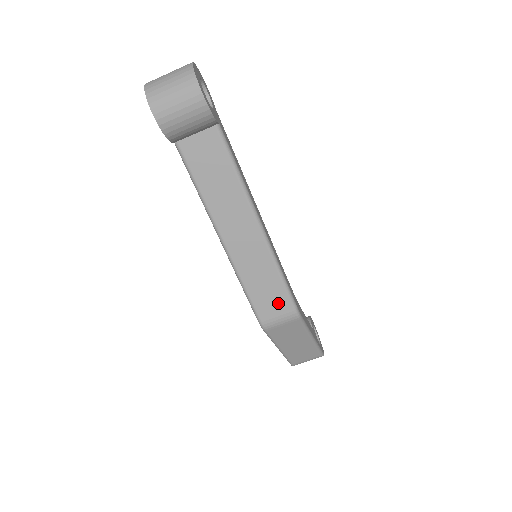
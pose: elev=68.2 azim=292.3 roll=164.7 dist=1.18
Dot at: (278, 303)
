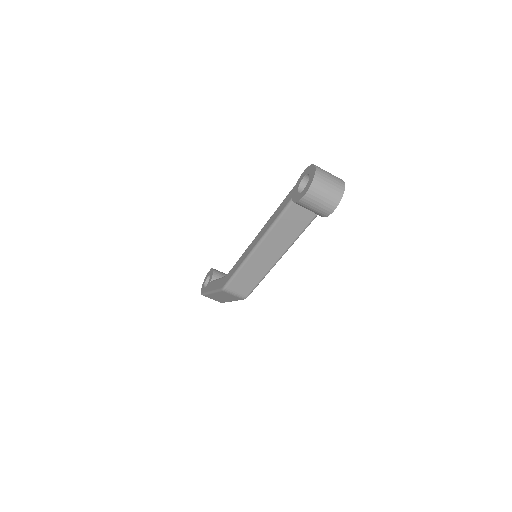
Dot at: (244, 288)
